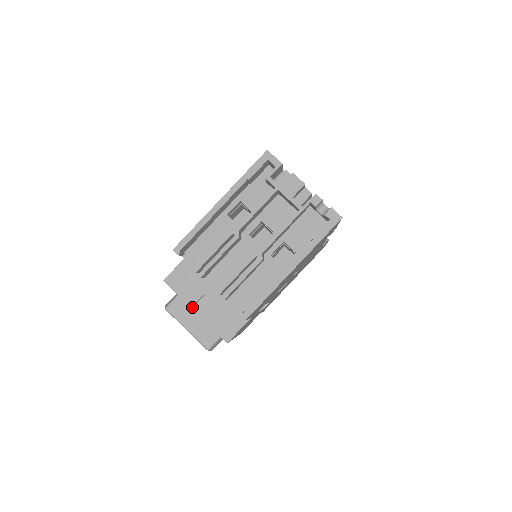
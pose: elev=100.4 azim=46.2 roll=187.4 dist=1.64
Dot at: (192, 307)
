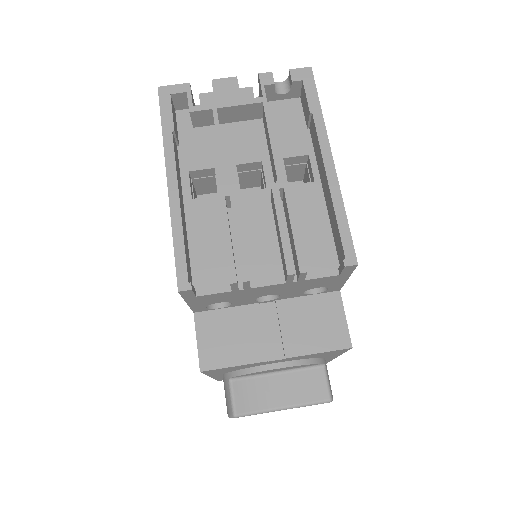
Dot at: (267, 360)
